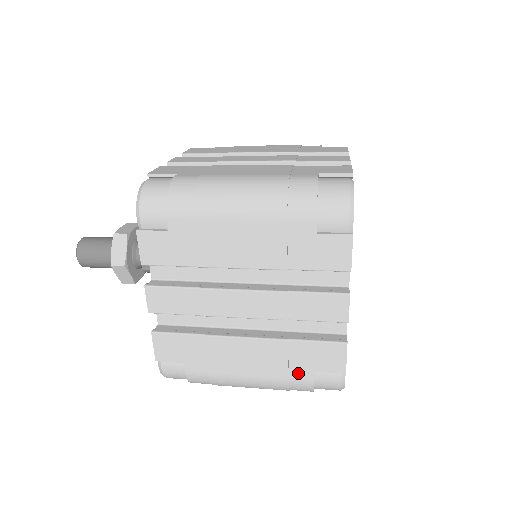
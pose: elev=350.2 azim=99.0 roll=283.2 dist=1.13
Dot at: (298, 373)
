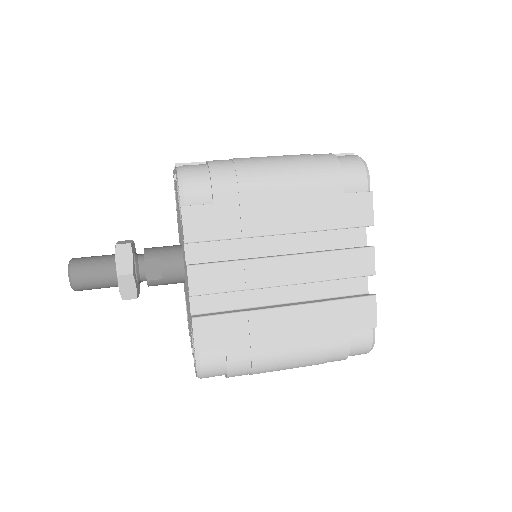
Dot at: (336, 336)
